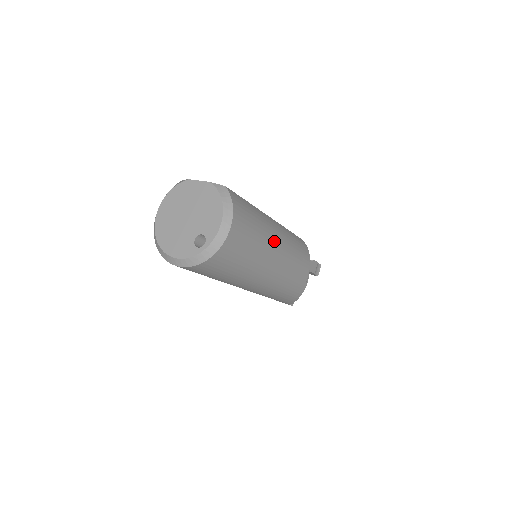
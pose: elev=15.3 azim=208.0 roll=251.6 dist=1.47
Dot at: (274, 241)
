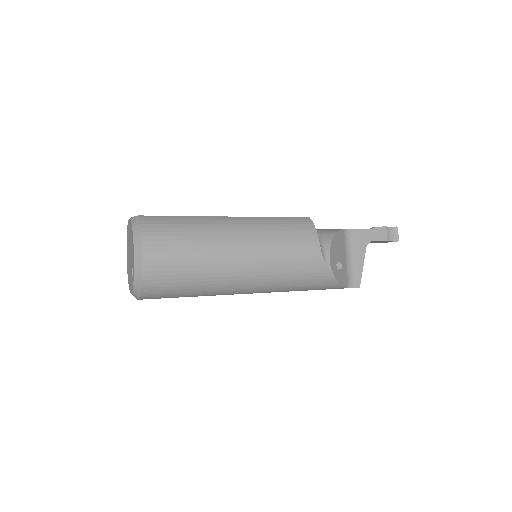
Dot at: (228, 240)
